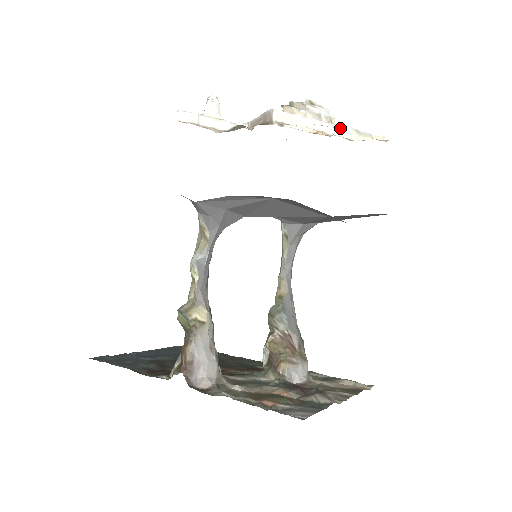
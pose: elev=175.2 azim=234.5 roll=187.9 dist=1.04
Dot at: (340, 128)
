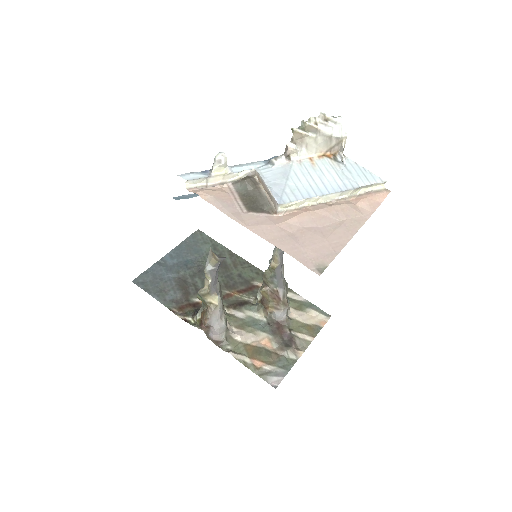
Dot at: (342, 192)
